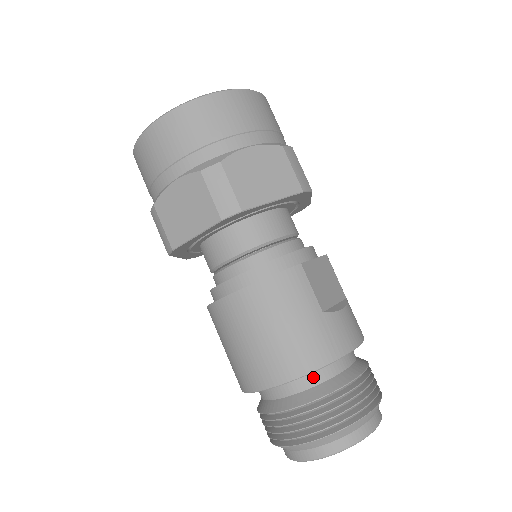
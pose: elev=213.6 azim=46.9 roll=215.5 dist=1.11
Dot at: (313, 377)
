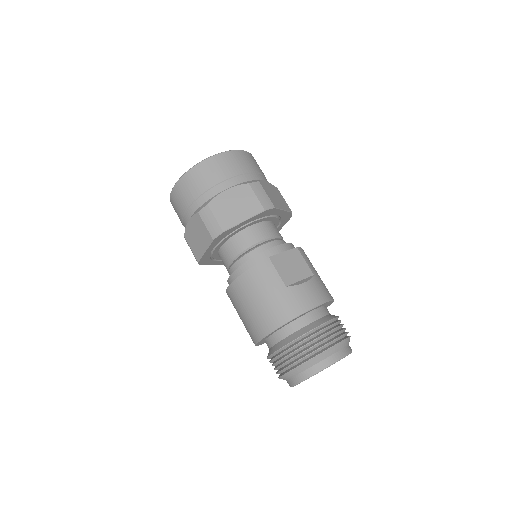
Dot at: (287, 330)
